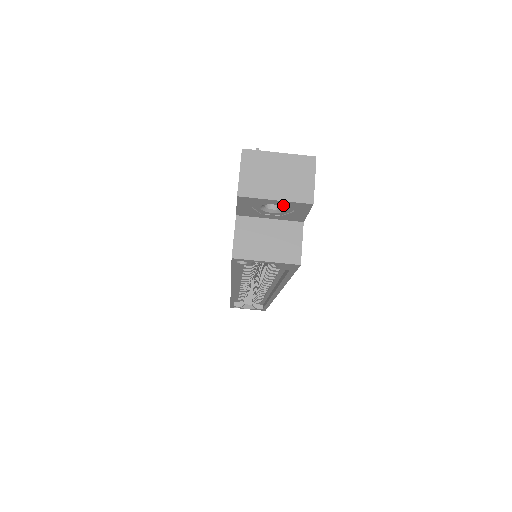
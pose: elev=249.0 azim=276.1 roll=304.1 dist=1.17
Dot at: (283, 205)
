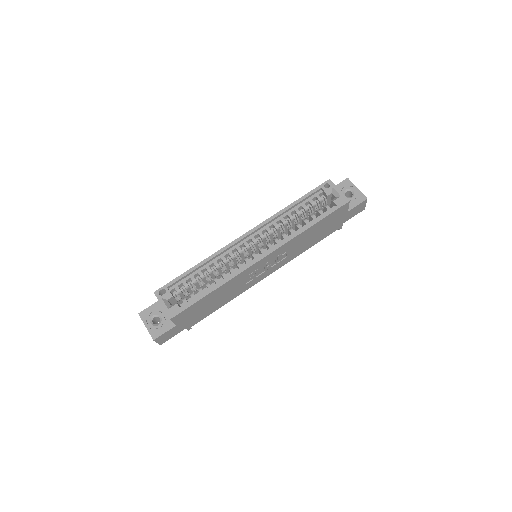
Dot at: (356, 194)
